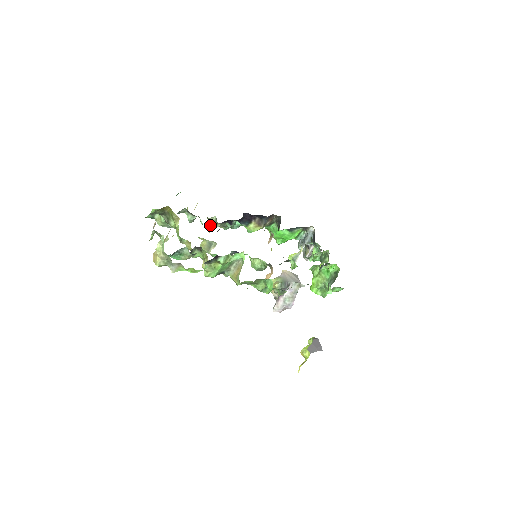
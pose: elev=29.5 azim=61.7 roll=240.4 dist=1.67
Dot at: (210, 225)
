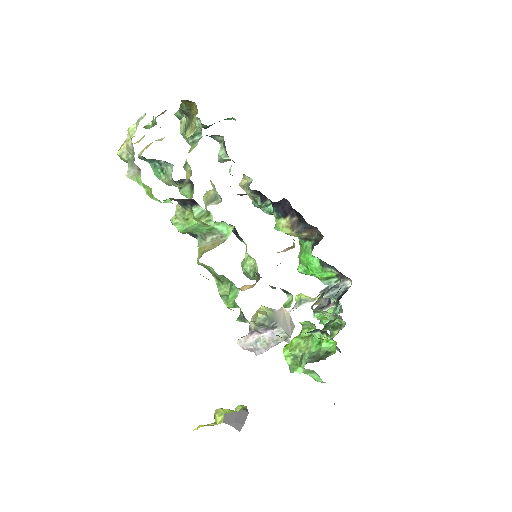
Dot at: occluded
